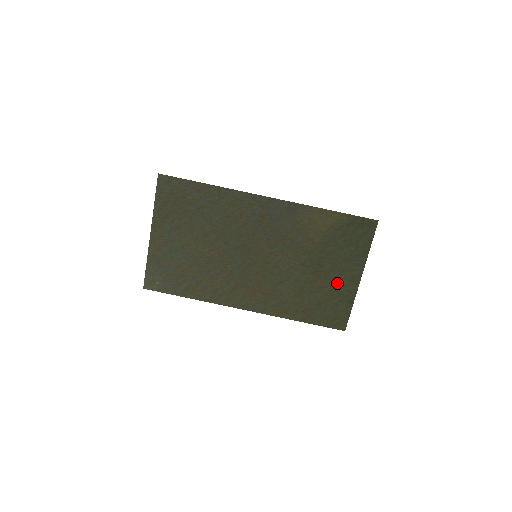
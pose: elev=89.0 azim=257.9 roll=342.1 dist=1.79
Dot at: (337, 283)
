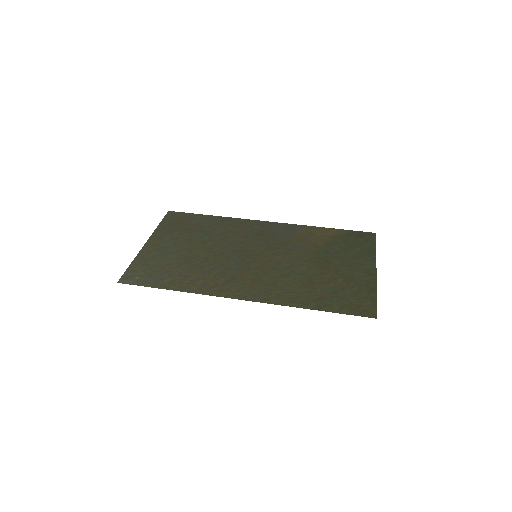
Dot at: (350, 275)
